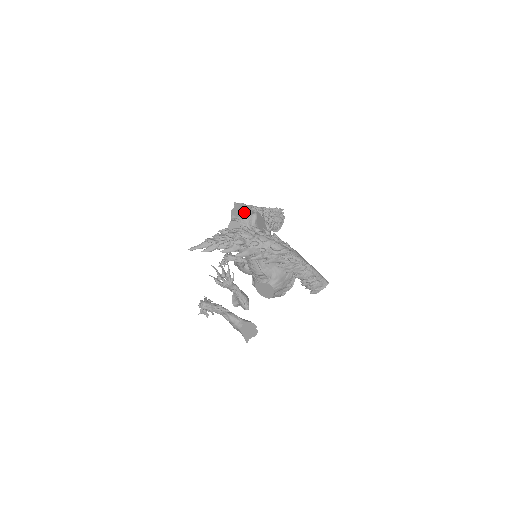
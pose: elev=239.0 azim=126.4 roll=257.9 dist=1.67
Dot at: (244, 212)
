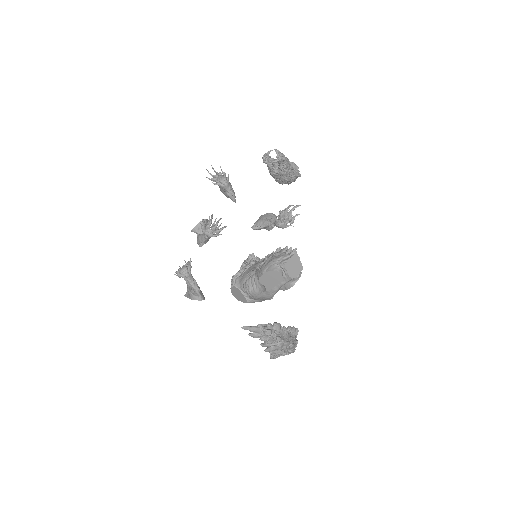
Dot at: (295, 272)
